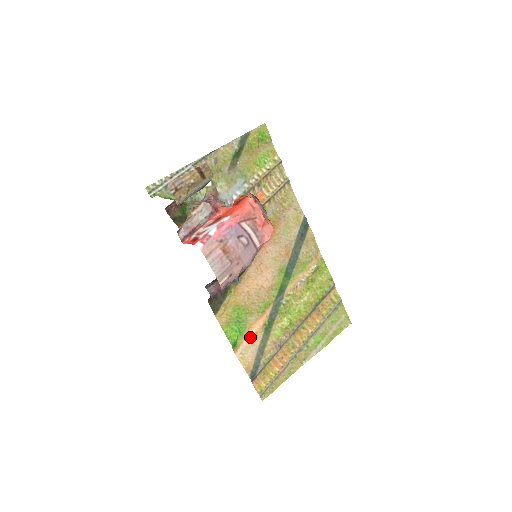
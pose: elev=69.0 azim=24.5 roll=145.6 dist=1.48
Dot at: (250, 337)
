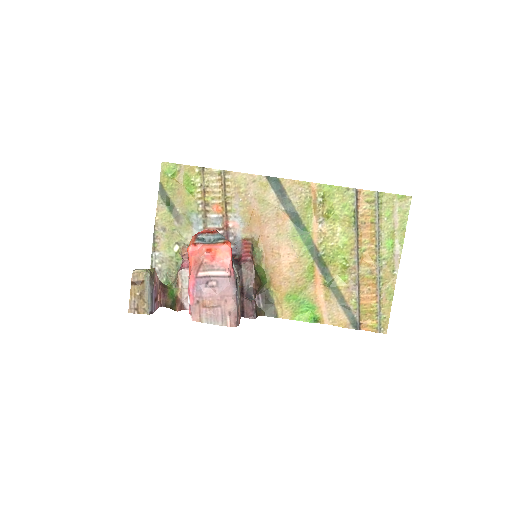
Dot at: (324, 302)
